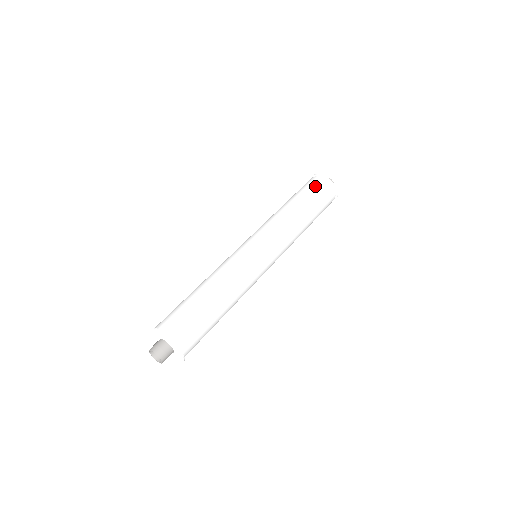
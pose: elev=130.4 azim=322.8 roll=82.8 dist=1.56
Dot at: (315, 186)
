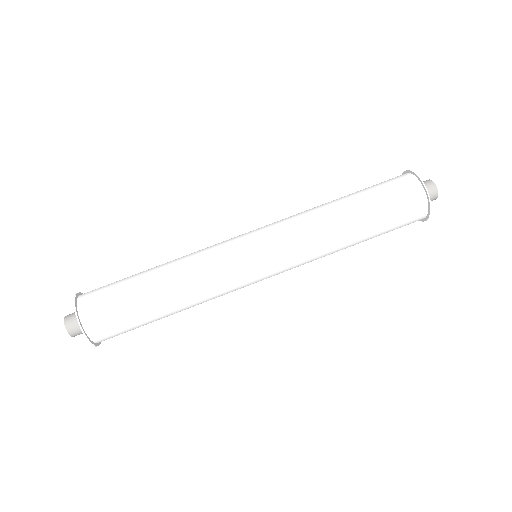
Dot at: (405, 214)
